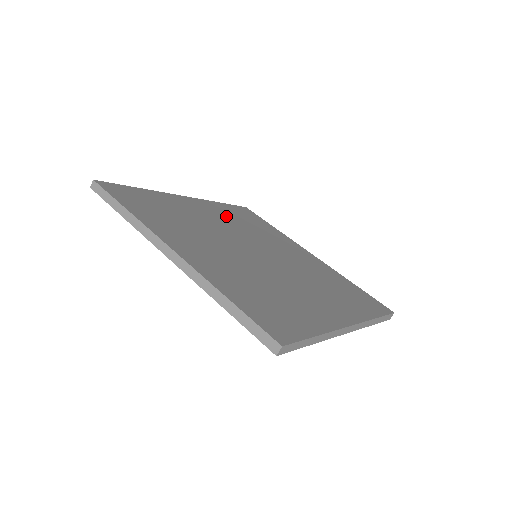
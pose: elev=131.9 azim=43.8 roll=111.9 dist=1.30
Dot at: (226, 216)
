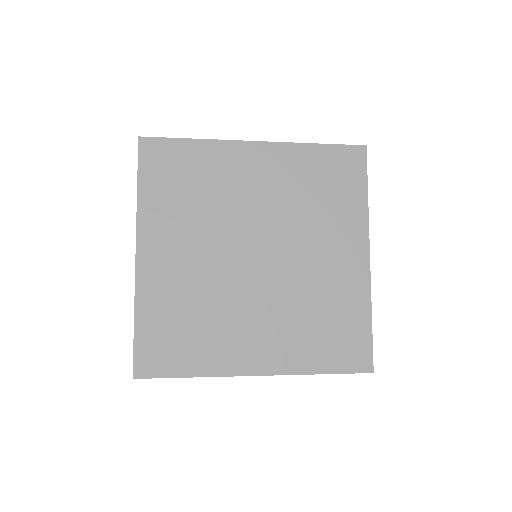
Dot at: occluded
